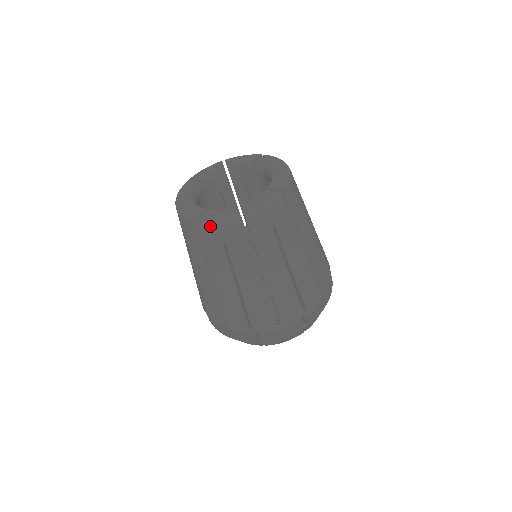
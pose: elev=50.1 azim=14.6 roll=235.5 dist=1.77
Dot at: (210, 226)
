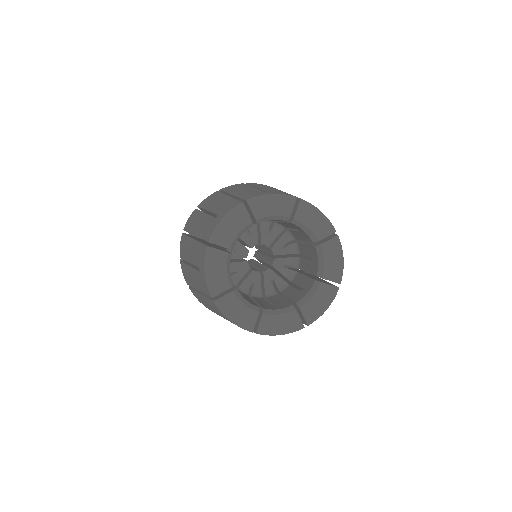
Dot at: (270, 335)
